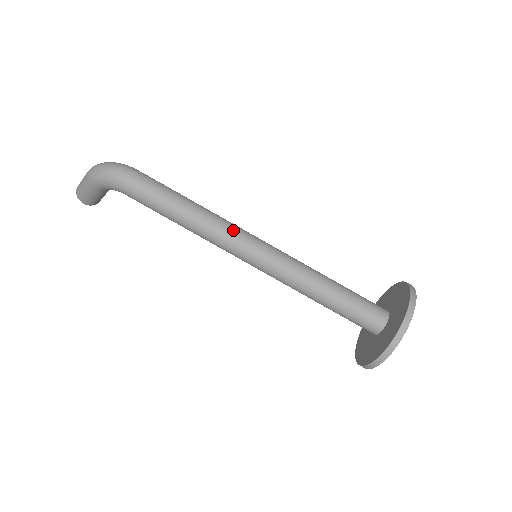
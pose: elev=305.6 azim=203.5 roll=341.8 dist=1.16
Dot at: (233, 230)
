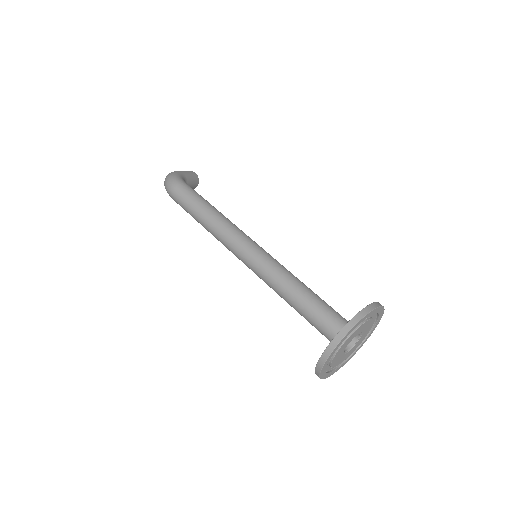
Dot at: (228, 239)
